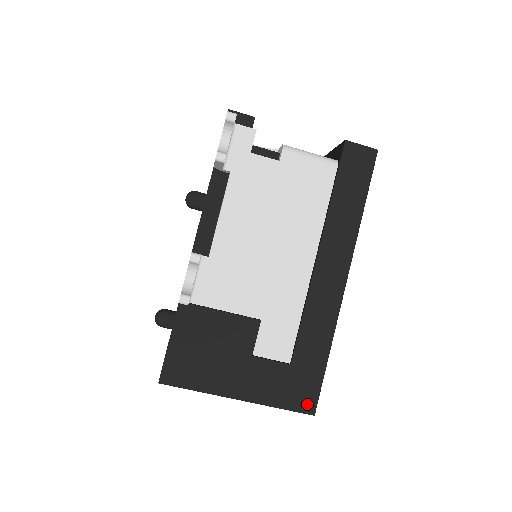
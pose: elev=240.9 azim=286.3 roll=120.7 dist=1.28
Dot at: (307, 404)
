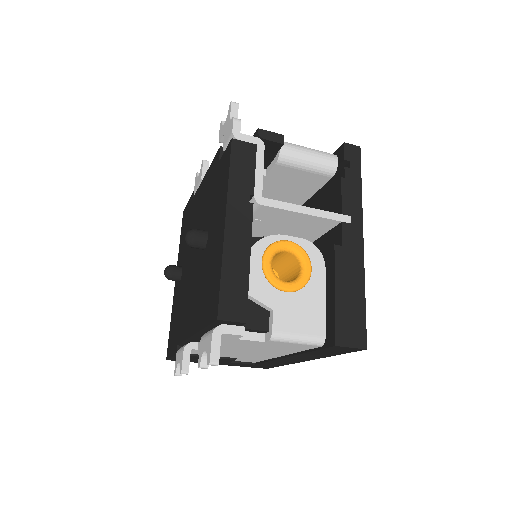
Dot at: occluded
